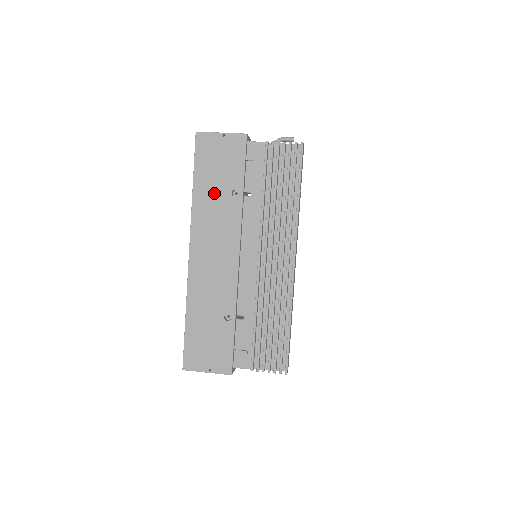
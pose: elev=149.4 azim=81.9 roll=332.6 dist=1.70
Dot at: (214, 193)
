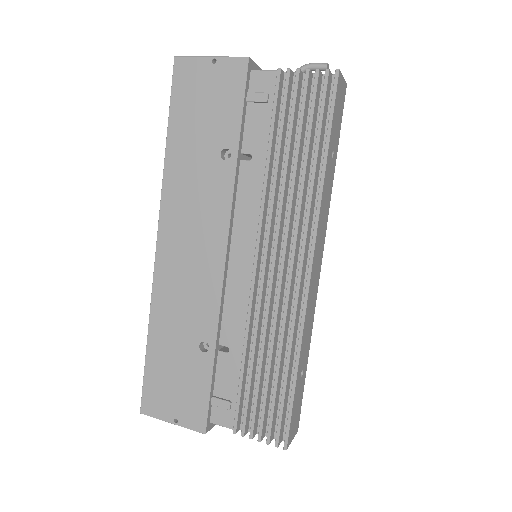
Dot at: (195, 153)
